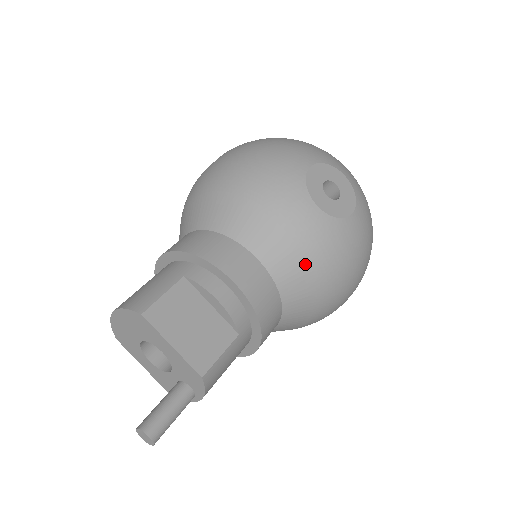
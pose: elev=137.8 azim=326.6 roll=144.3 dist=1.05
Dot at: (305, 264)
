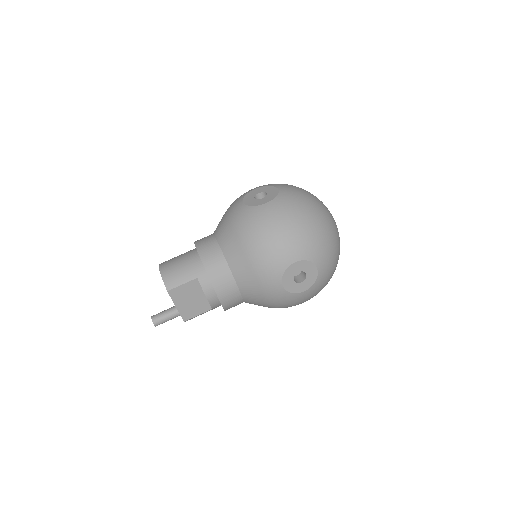
Dot at: (262, 300)
